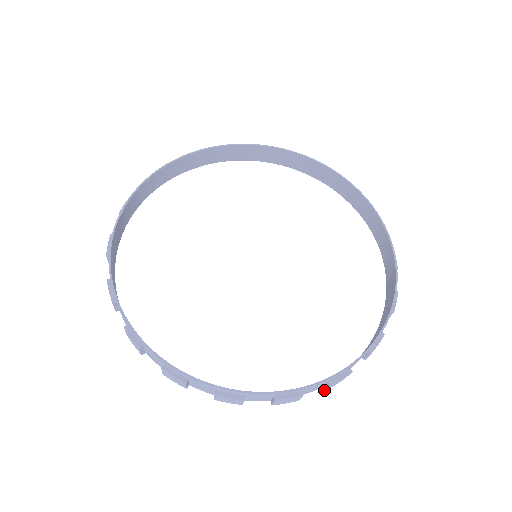
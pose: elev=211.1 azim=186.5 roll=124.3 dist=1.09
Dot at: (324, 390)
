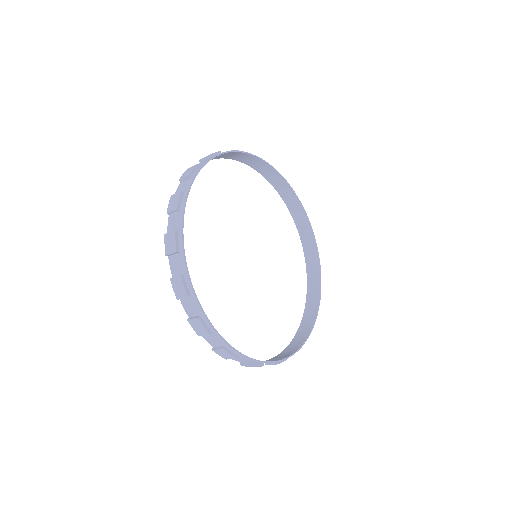
Dot at: (240, 364)
